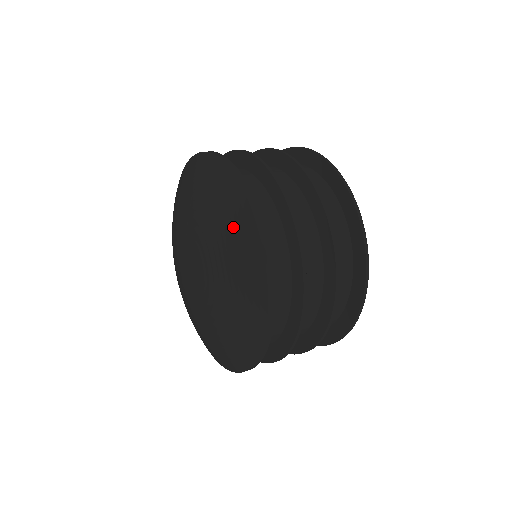
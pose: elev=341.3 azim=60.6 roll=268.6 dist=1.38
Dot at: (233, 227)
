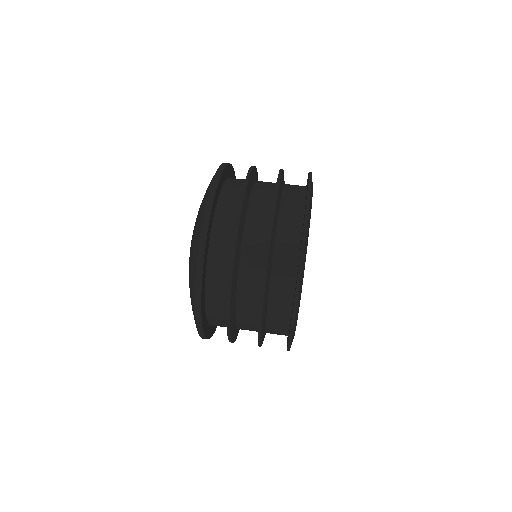
Dot at: (200, 210)
